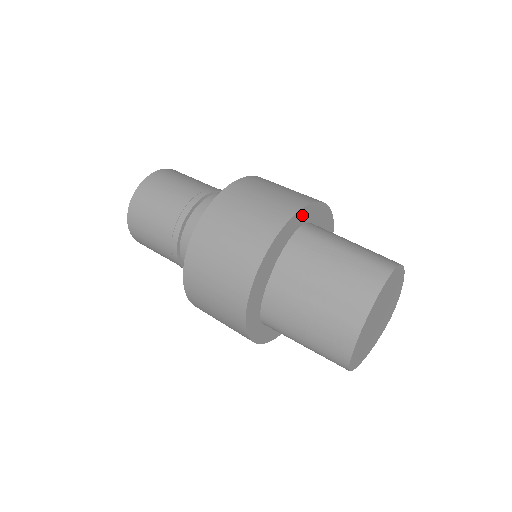
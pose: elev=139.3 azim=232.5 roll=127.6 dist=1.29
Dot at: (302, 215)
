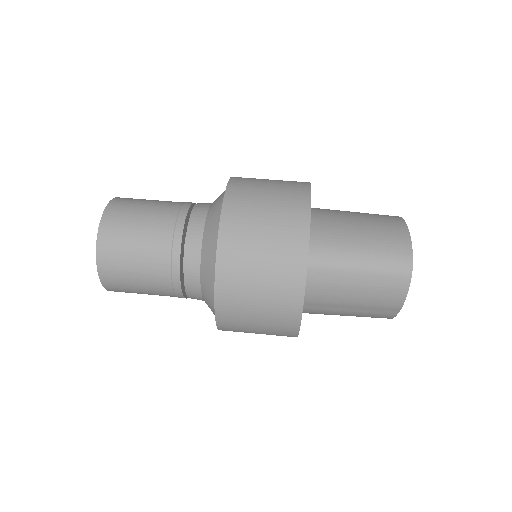
Dot at: occluded
